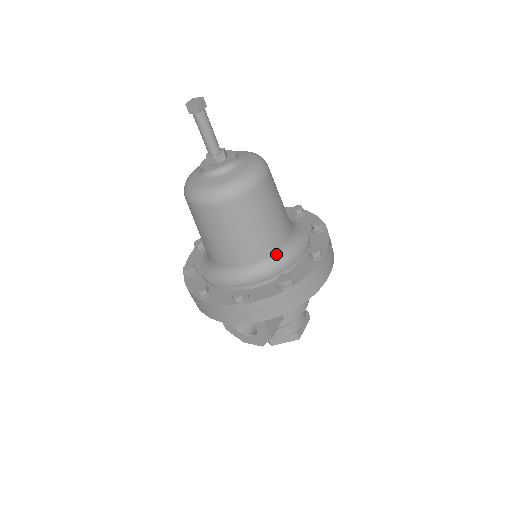
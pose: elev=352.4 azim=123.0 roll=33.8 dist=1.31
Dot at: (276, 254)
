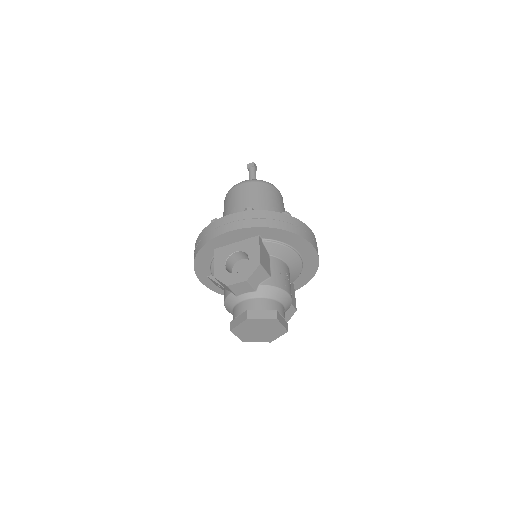
Dot at: occluded
